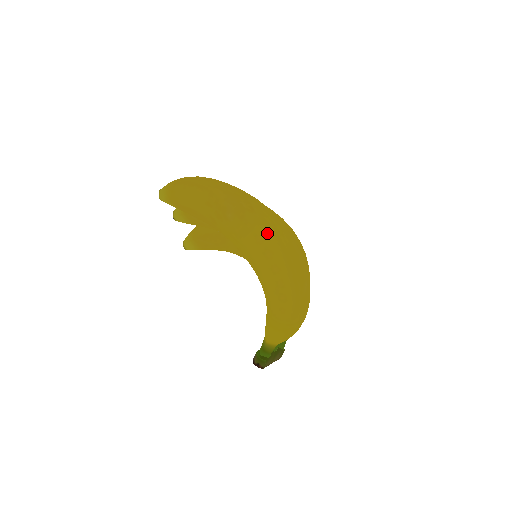
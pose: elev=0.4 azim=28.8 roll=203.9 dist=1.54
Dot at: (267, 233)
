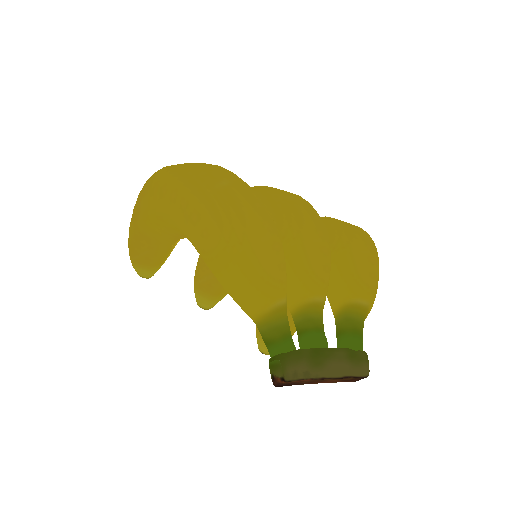
Dot at: (158, 176)
